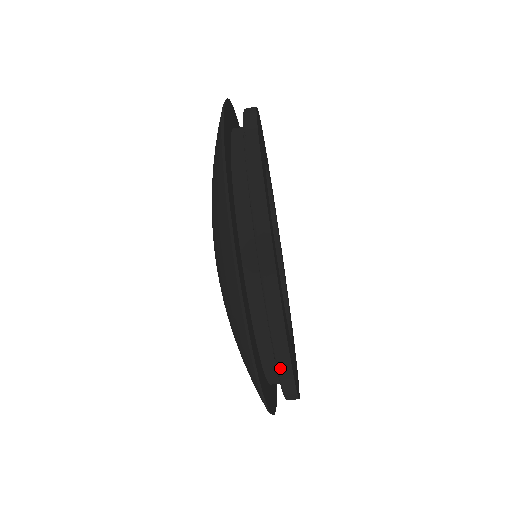
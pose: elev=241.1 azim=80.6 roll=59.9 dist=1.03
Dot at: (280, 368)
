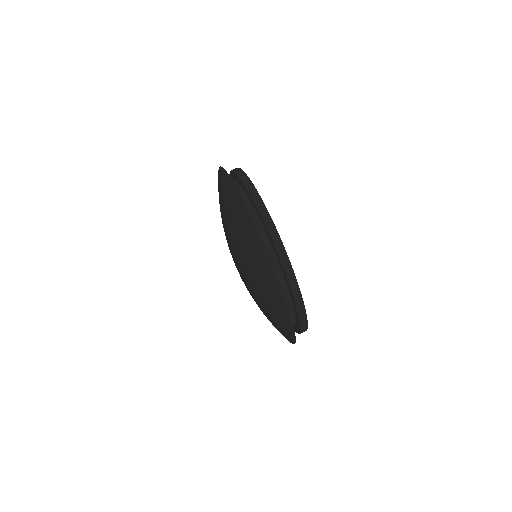
Dot at: (262, 215)
